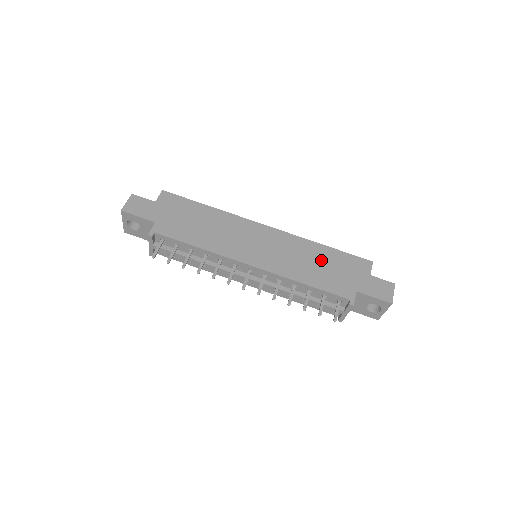
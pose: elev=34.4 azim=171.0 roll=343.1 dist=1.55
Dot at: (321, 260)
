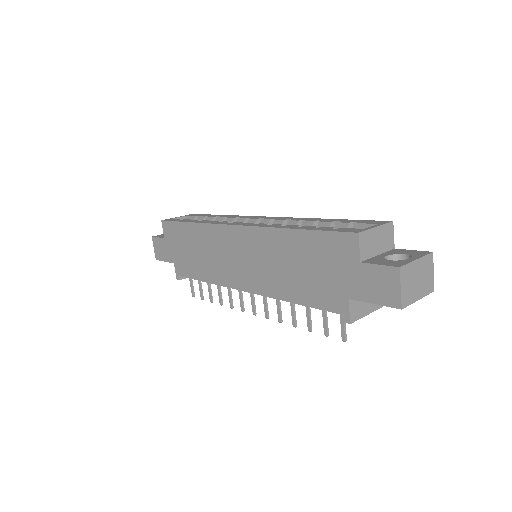
Dot at: (297, 258)
